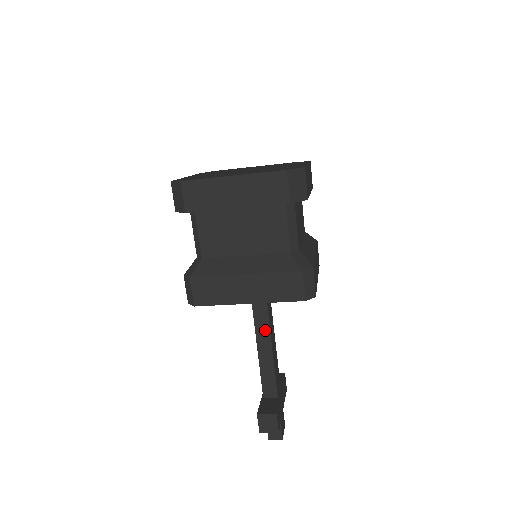
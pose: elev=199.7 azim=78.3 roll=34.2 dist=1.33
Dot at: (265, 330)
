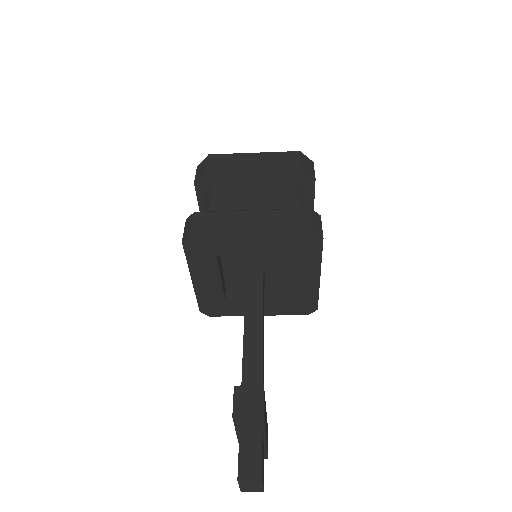
Dot at: (257, 314)
